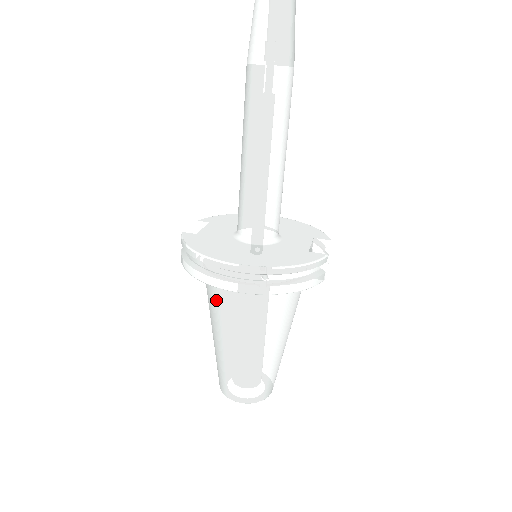
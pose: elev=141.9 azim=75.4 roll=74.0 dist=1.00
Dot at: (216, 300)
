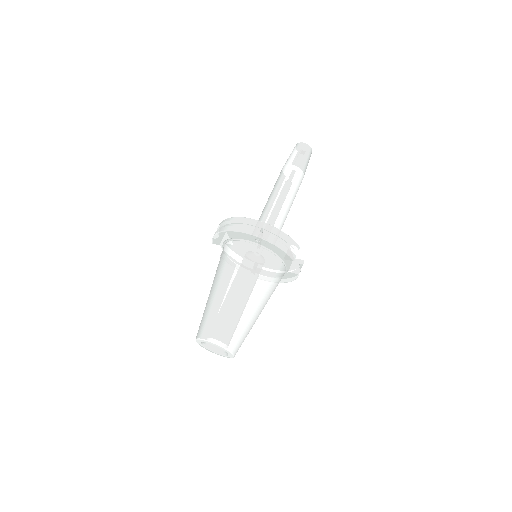
Dot at: (224, 258)
